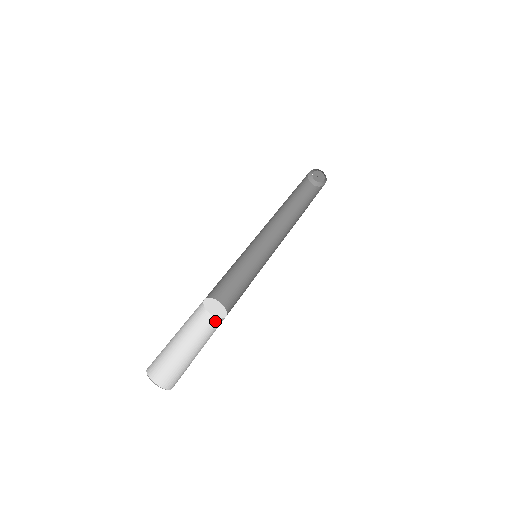
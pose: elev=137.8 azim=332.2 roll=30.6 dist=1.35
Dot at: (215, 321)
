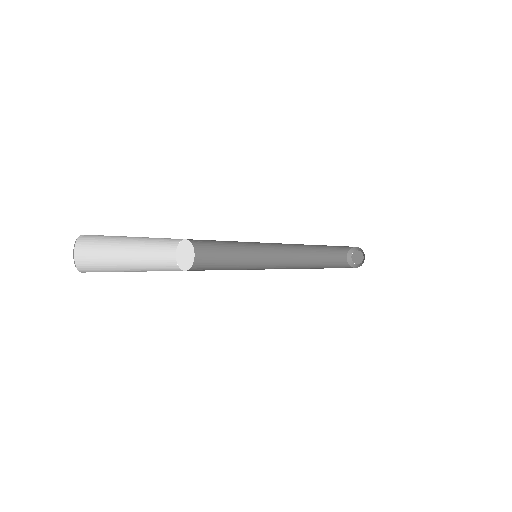
Dot at: (175, 268)
